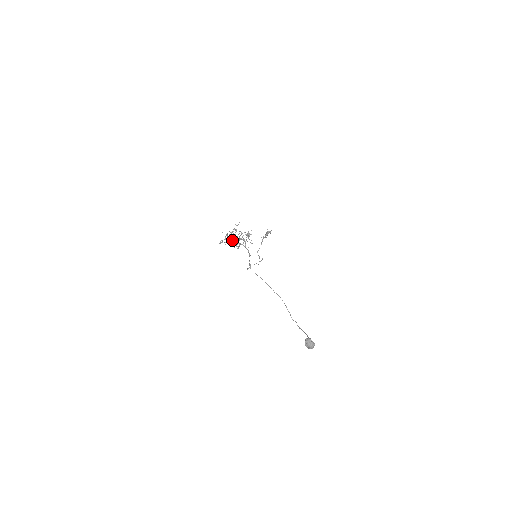
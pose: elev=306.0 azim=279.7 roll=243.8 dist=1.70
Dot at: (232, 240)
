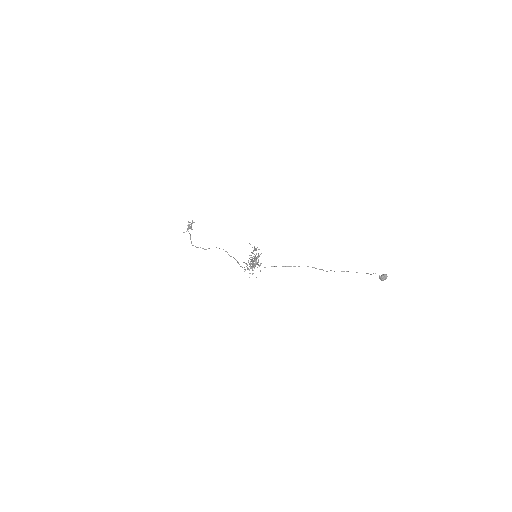
Dot at: occluded
